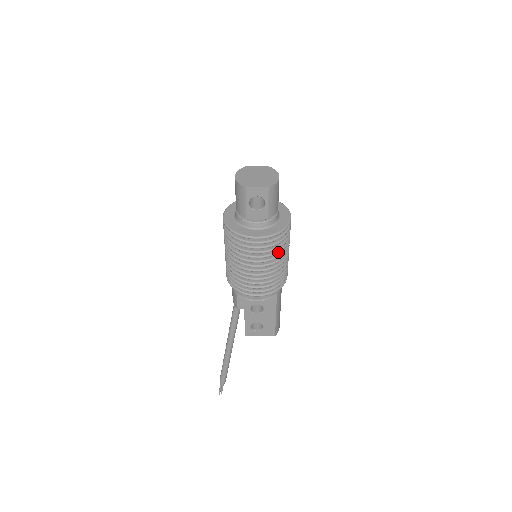
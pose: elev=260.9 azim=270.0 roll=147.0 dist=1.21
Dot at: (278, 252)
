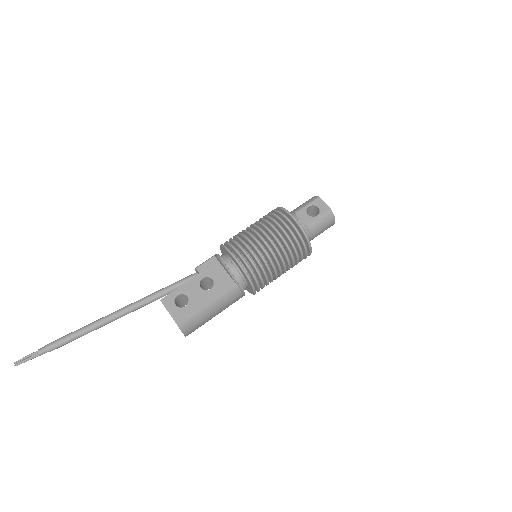
Dot at: (288, 245)
